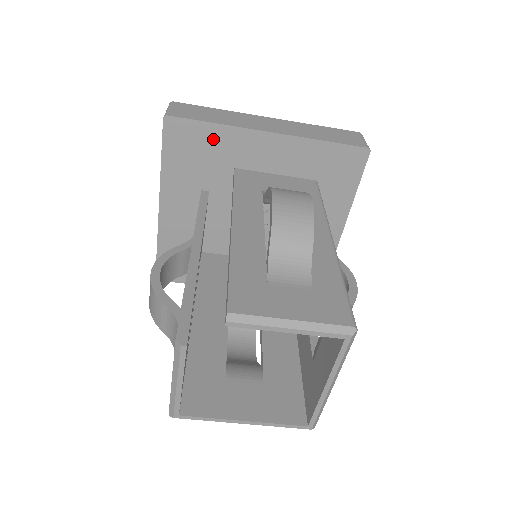
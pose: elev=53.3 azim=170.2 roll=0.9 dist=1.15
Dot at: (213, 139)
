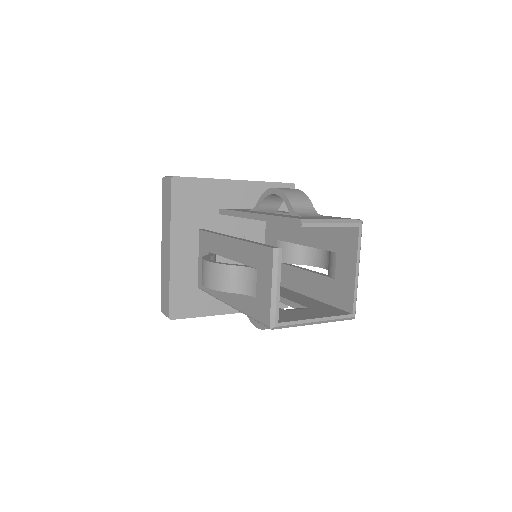
Dot at: (204, 189)
